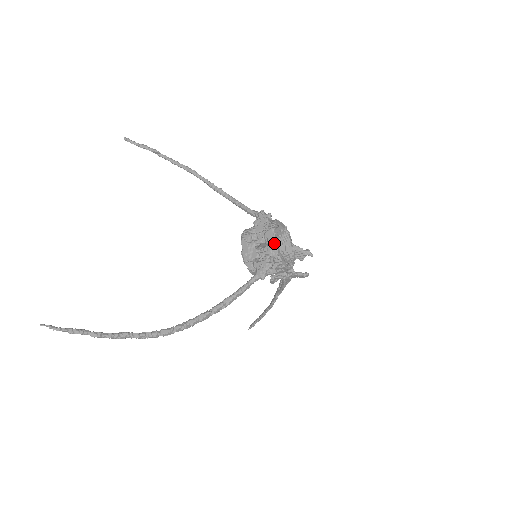
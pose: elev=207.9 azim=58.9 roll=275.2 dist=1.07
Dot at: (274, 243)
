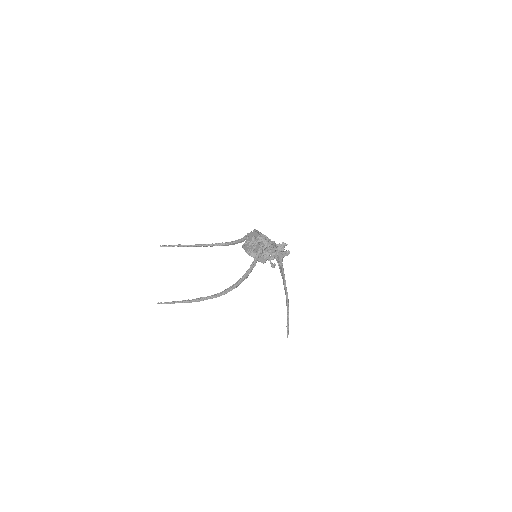
Dot at: (258, 235)
